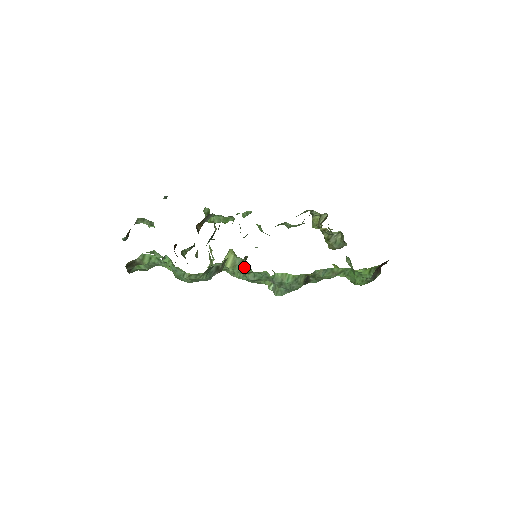
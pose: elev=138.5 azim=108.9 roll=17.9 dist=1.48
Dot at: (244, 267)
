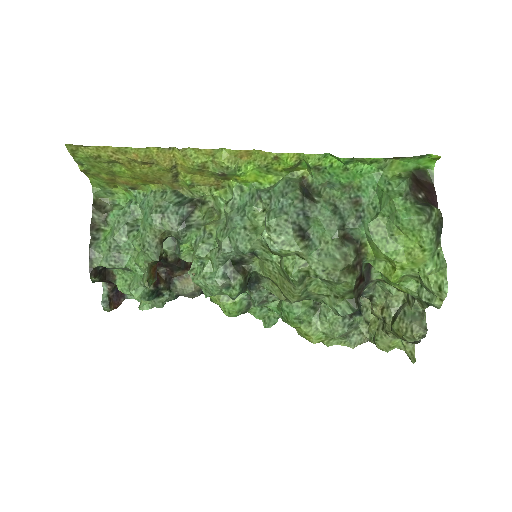
Dot at: occluded
